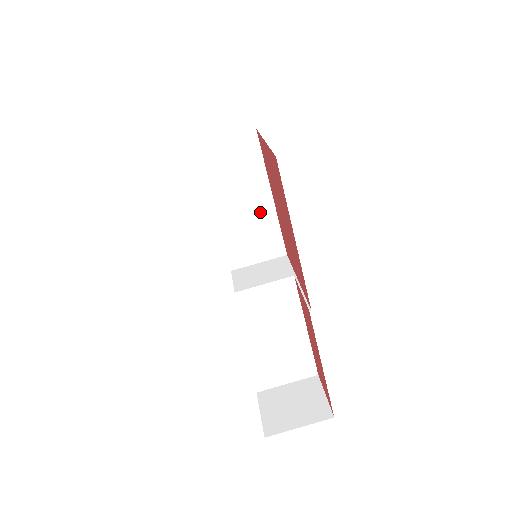
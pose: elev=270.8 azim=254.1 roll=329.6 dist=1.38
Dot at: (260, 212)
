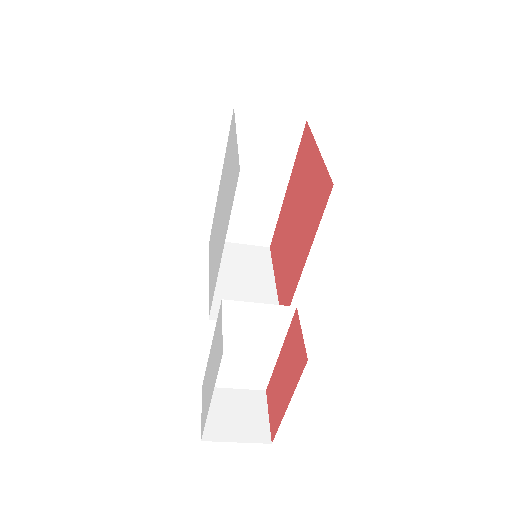
Dot at: (266, 199)
